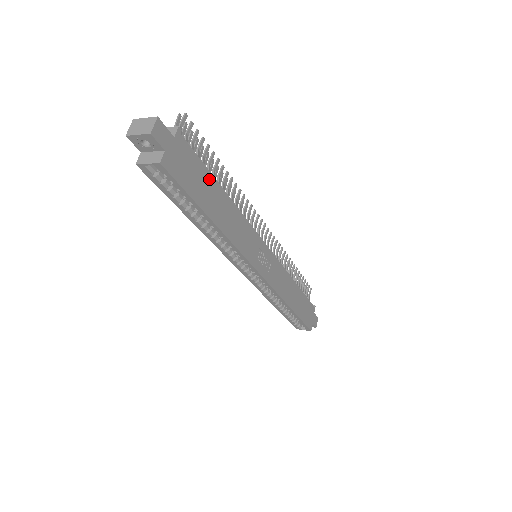
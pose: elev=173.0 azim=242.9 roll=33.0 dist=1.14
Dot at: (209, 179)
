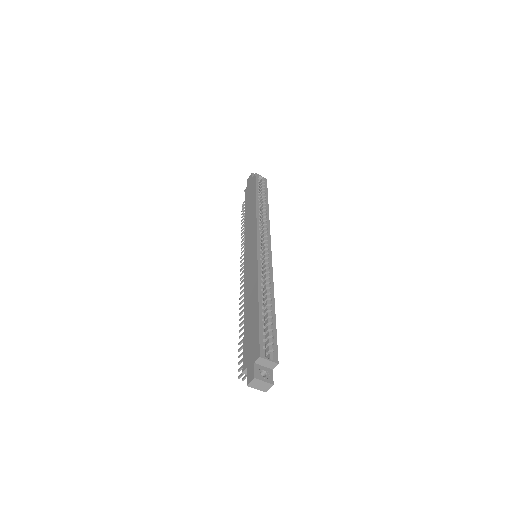
Dot at: occluded
